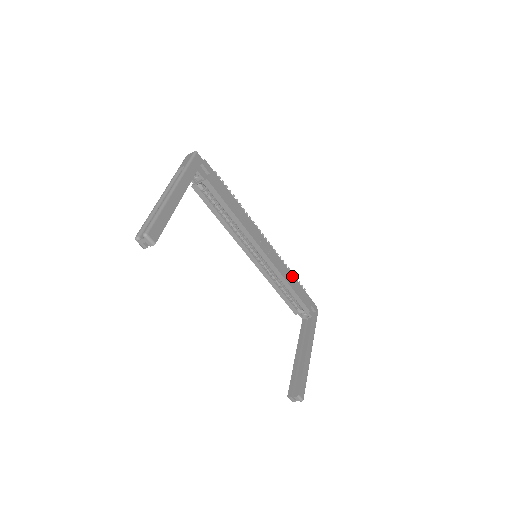
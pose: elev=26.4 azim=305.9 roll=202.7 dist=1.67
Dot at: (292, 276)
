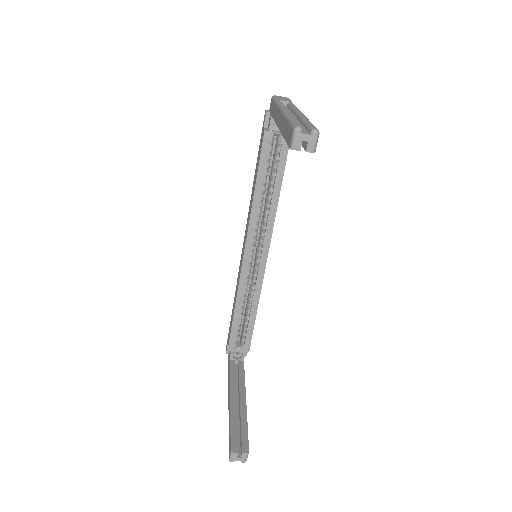
Dot at: occluded
